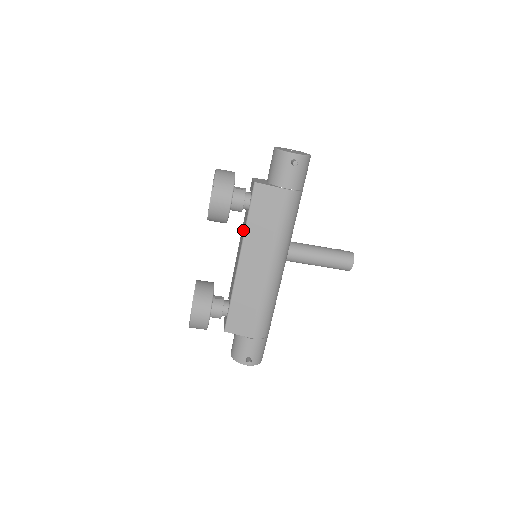
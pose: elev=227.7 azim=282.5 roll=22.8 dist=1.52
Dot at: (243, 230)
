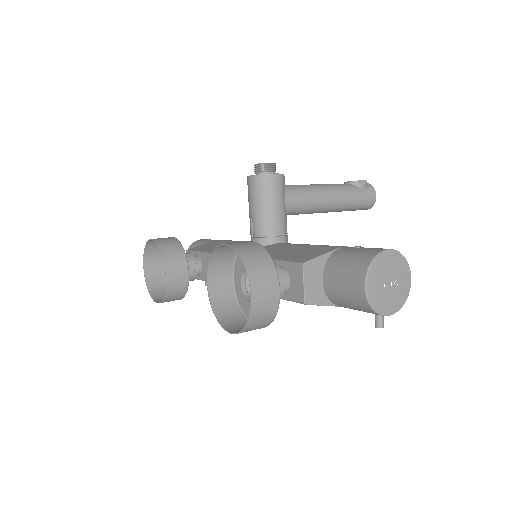
Dot at: occluded
